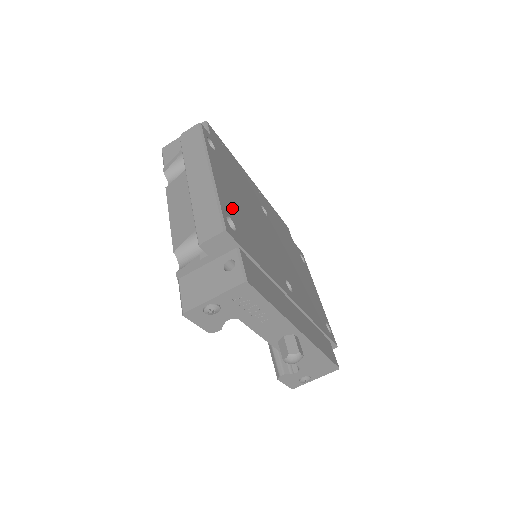
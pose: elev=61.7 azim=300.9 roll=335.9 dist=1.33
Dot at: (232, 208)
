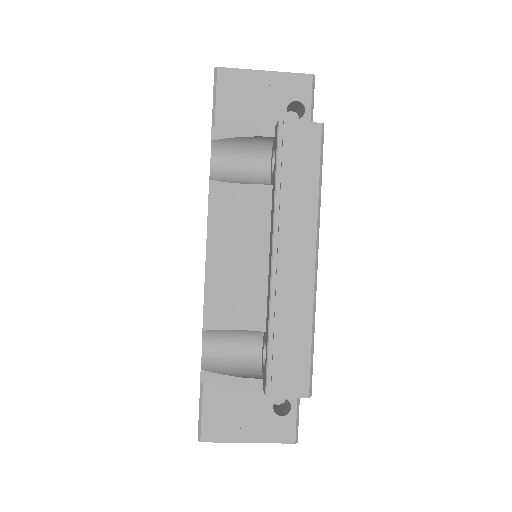
Dot at: occluded
